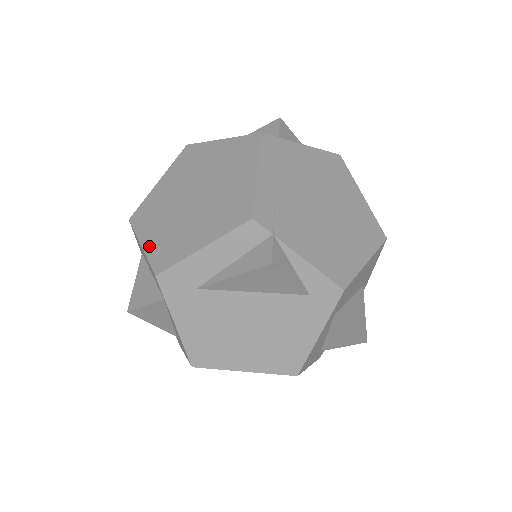
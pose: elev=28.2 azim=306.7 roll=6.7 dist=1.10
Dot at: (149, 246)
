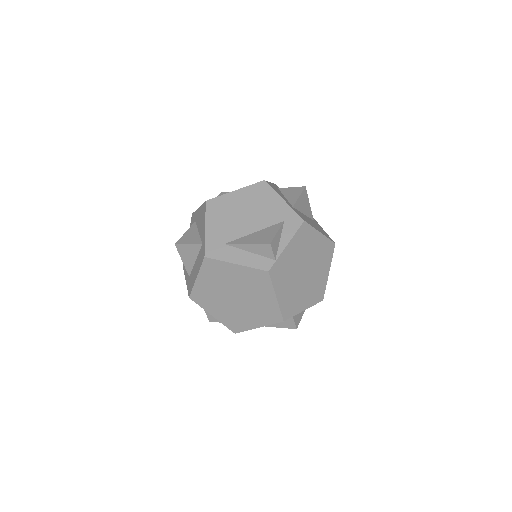
Dot at: (219, 318)
